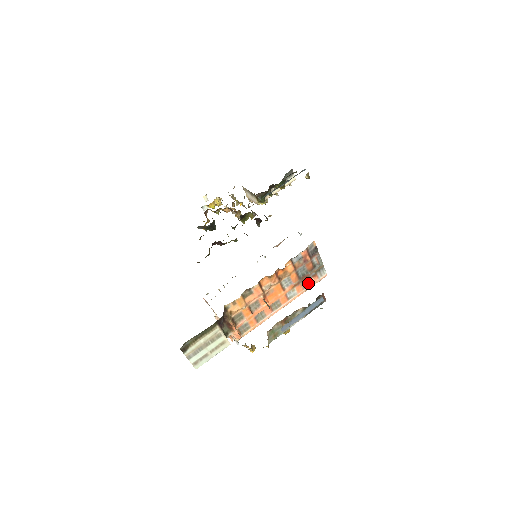
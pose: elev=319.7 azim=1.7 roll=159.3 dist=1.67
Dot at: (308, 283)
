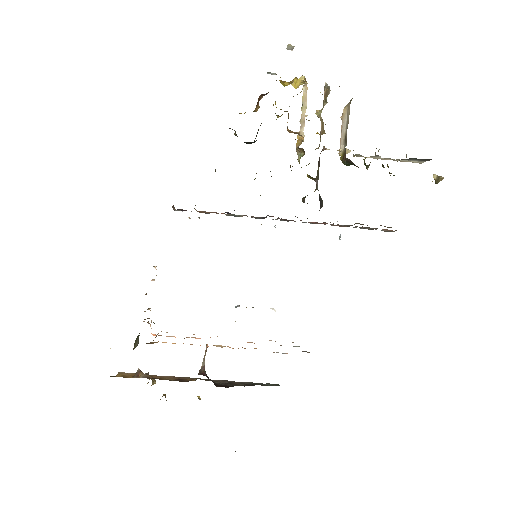
Dot at: occluded
